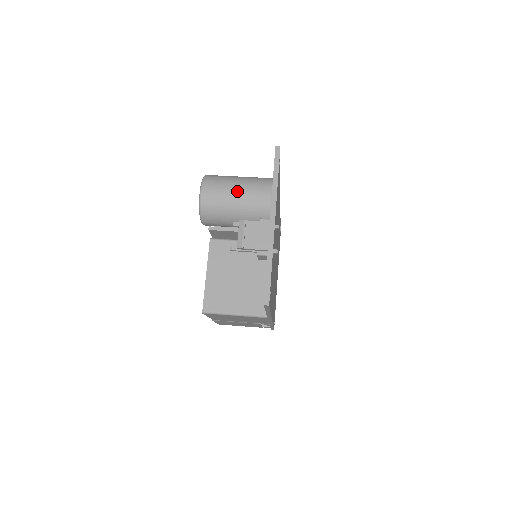
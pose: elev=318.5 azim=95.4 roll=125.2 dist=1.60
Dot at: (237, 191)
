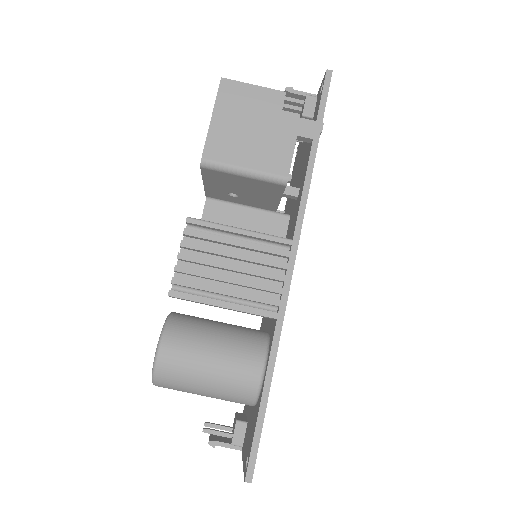
Dot at: occluded
